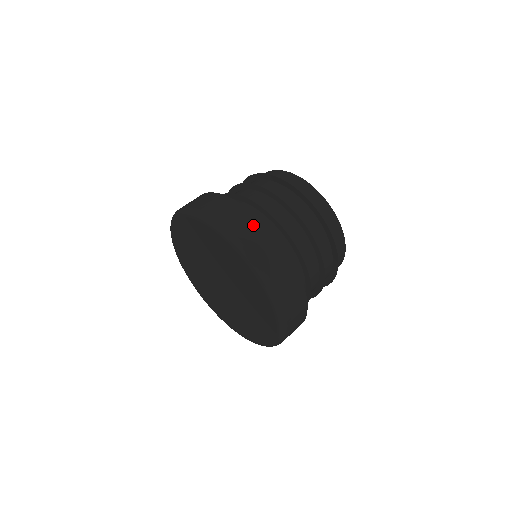
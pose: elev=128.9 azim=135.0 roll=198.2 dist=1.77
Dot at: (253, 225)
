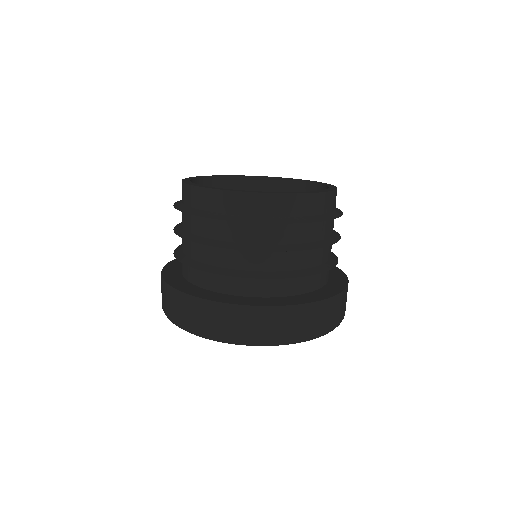
Dot at: (325, 310)
